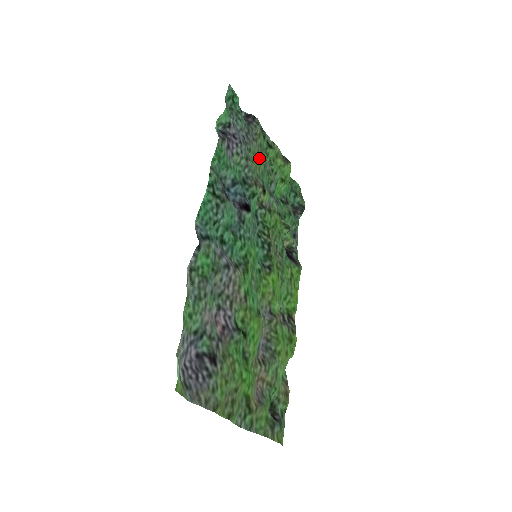
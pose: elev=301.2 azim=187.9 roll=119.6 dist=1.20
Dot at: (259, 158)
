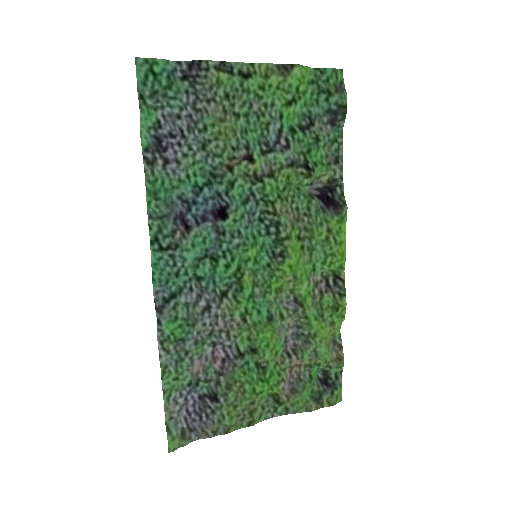
Dot at: (229, 117)
